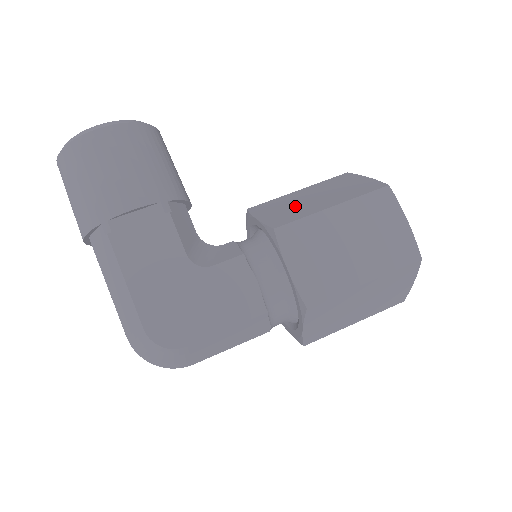
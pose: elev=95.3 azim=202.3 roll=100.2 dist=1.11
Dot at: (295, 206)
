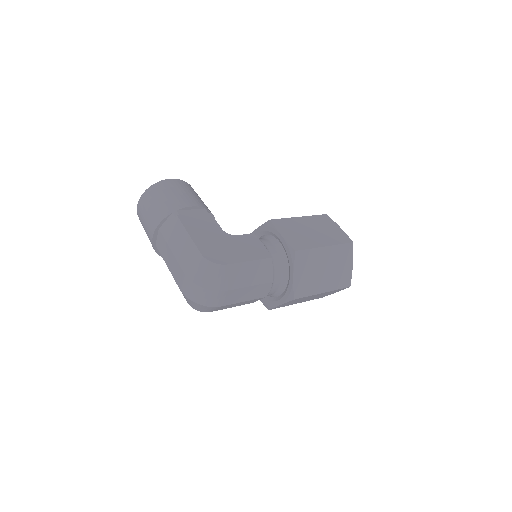
Dot at: occluded
